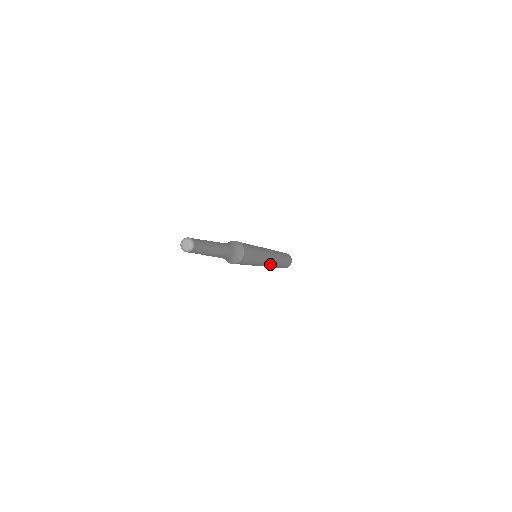
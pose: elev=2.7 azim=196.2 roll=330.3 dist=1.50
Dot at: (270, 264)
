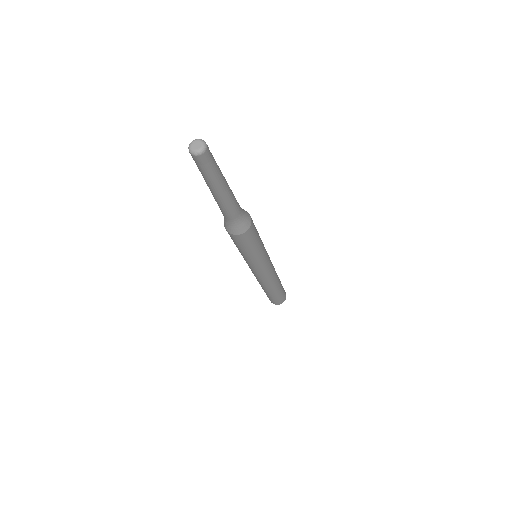
Dot at: (265, 278)
